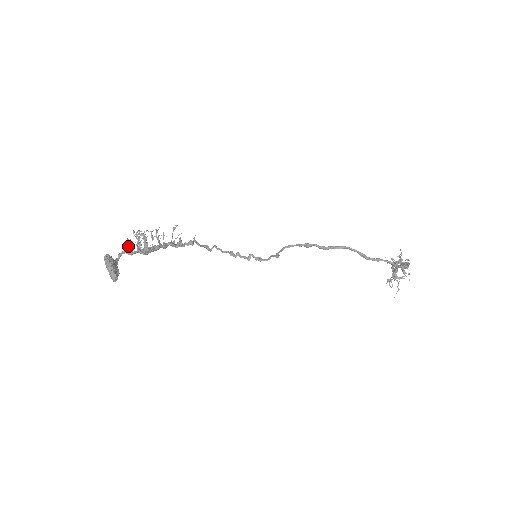
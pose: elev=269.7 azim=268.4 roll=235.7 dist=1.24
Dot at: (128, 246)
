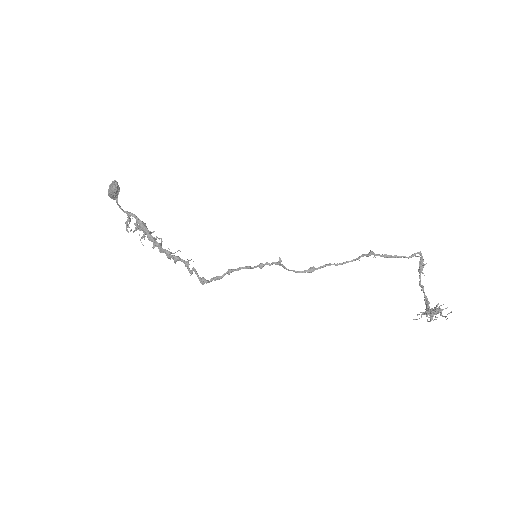
Dot at: (126, 229)
